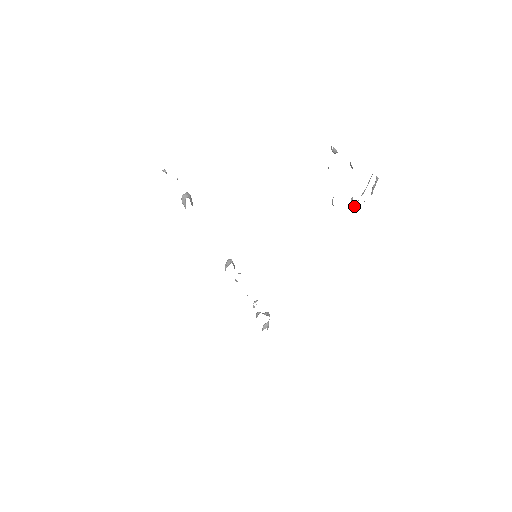
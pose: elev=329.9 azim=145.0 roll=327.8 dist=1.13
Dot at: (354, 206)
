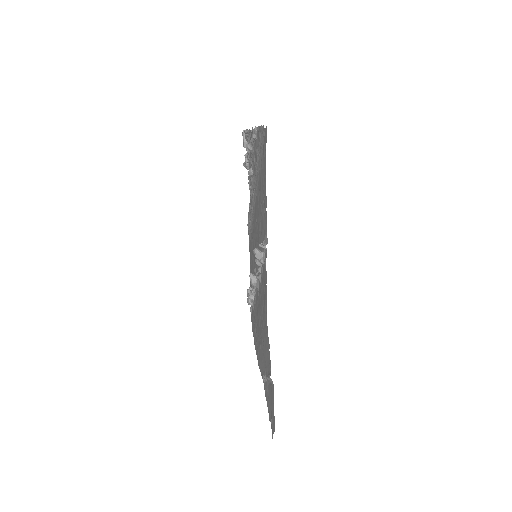
Dot at: (246, 165)
